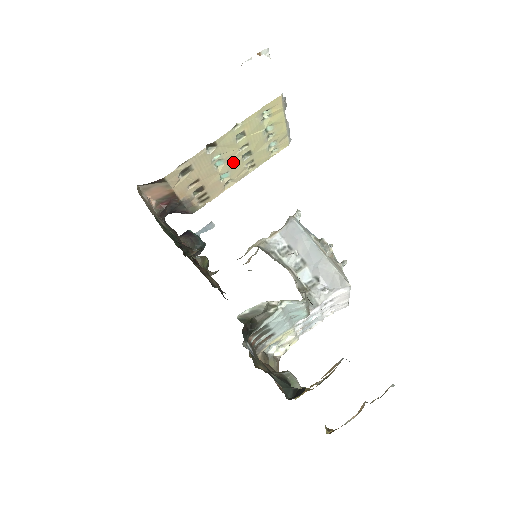
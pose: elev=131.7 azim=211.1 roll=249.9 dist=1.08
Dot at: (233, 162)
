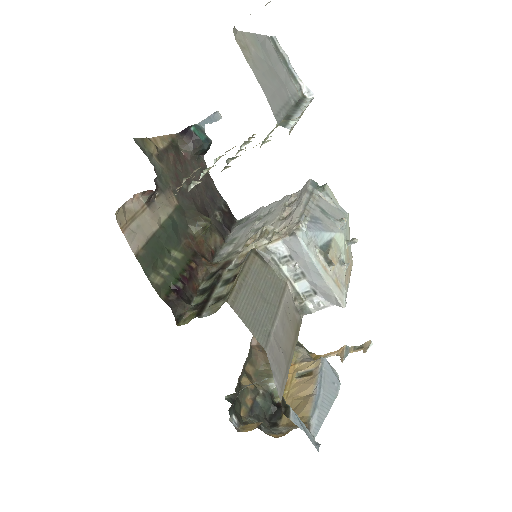
Dot at: occluded
